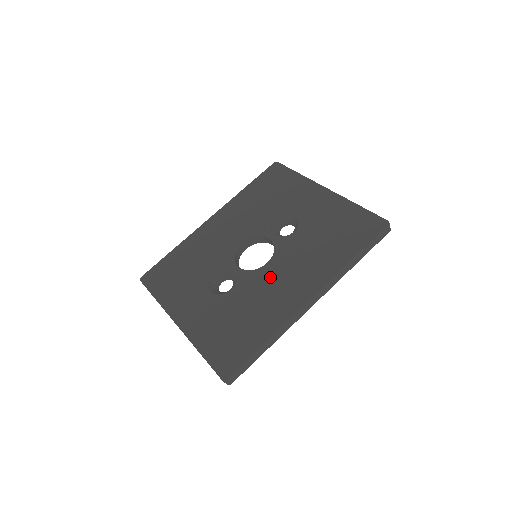
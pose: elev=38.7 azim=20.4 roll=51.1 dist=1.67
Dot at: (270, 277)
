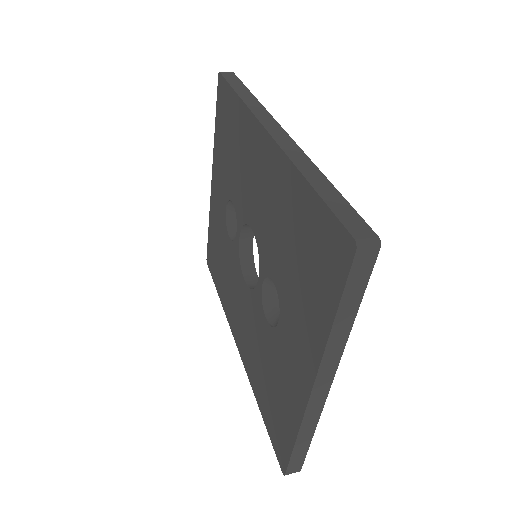
Dot at: (239, 290)
